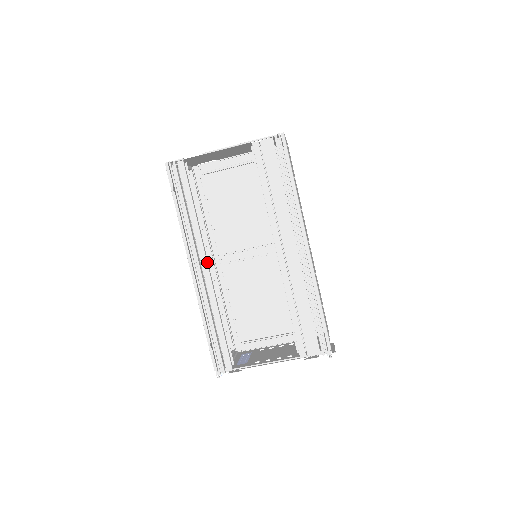
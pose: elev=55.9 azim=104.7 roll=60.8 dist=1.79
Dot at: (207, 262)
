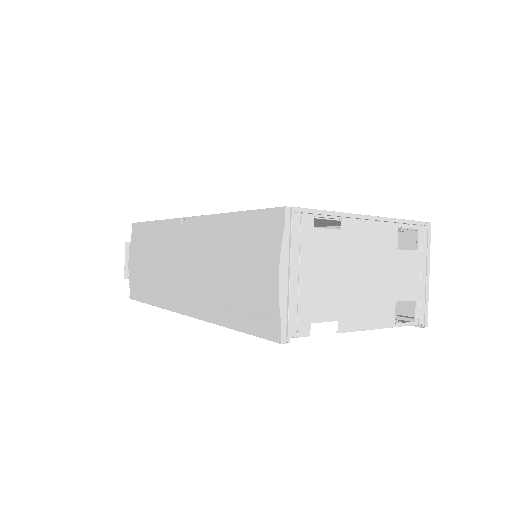
Dot at: occluded
